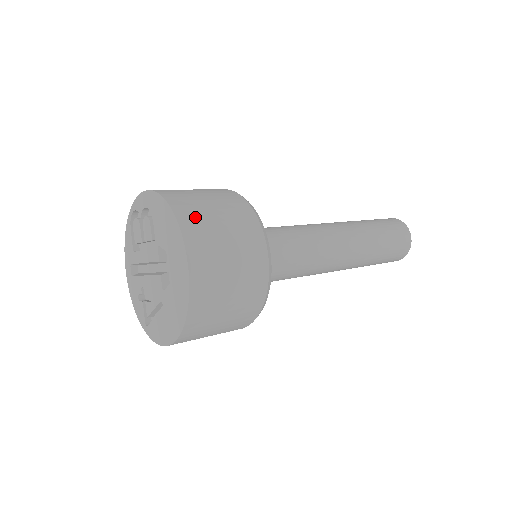
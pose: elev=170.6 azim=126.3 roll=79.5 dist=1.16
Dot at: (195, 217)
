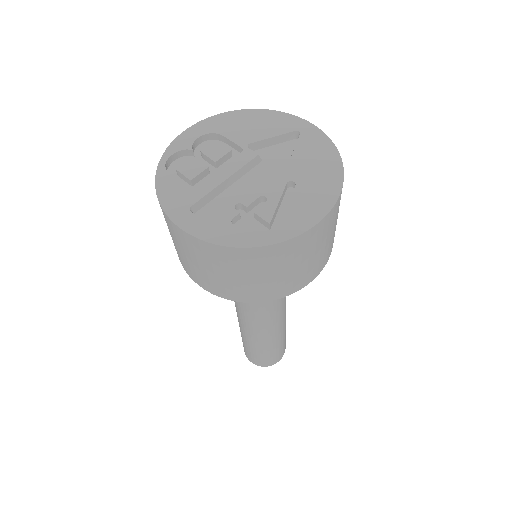
Dot at: occluded
